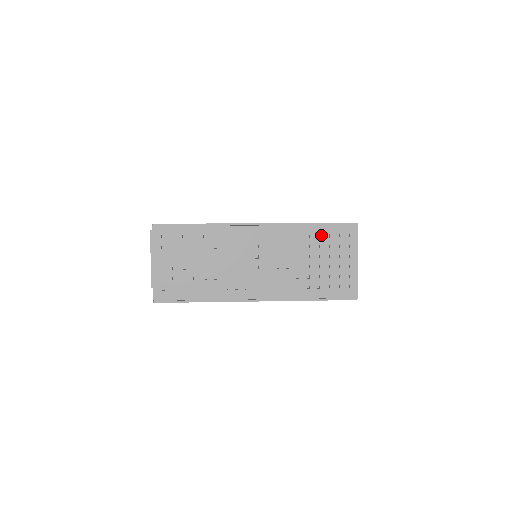
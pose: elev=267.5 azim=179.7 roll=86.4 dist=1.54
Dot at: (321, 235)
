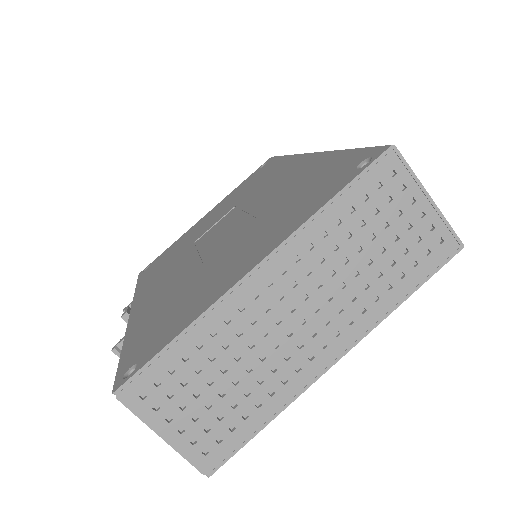
Dot at: (355, 205)
